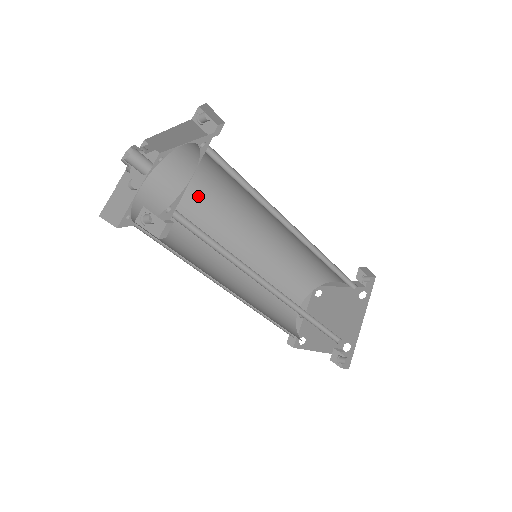
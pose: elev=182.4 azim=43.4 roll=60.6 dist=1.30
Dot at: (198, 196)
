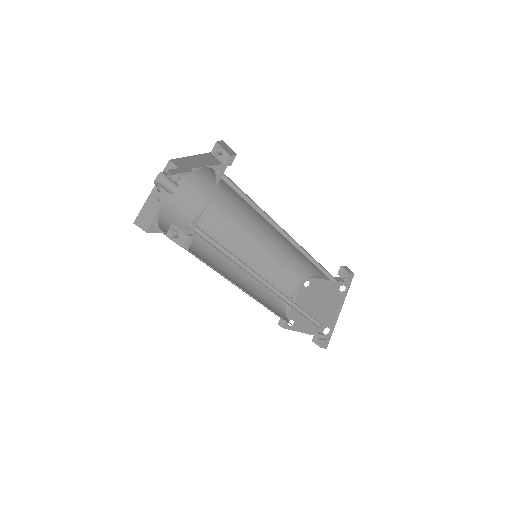
Dot at: (211, 205)
